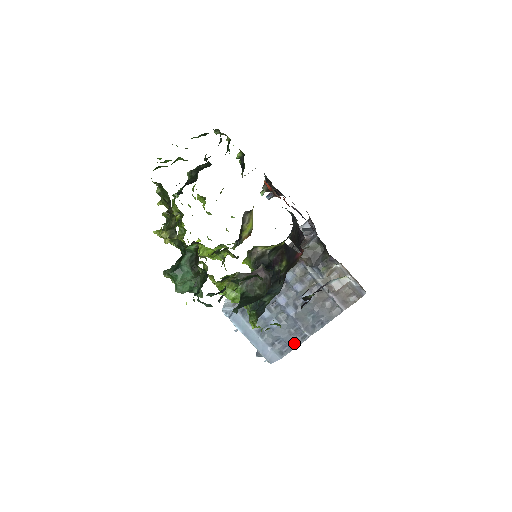
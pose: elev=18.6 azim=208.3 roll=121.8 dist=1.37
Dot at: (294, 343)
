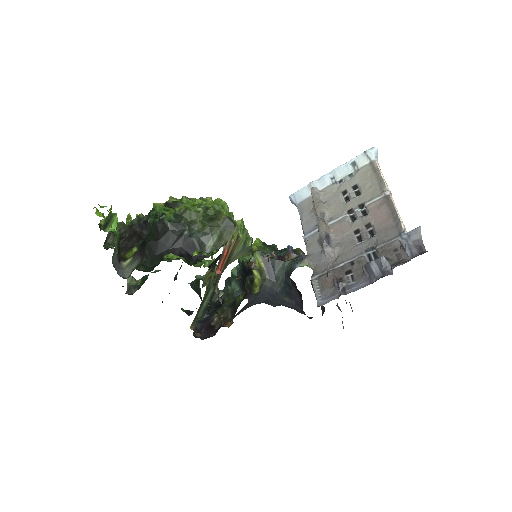
Dot at: occluded
